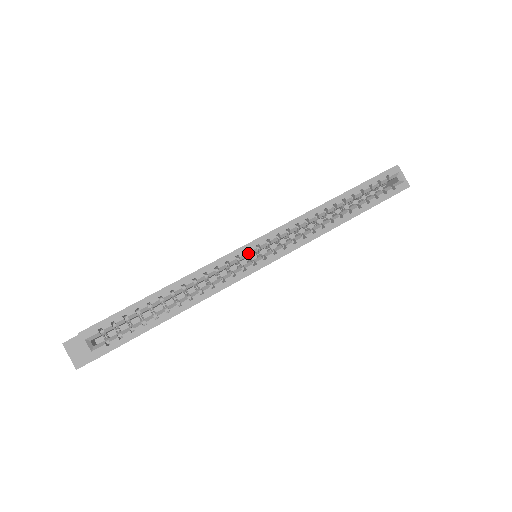
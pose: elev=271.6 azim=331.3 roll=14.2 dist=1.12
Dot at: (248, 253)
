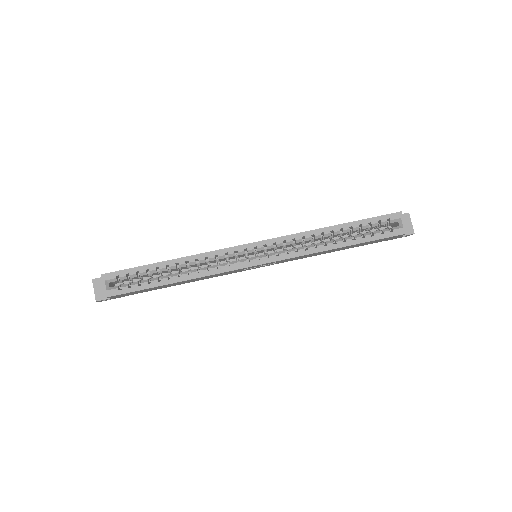
Dot at: (247, 251)
